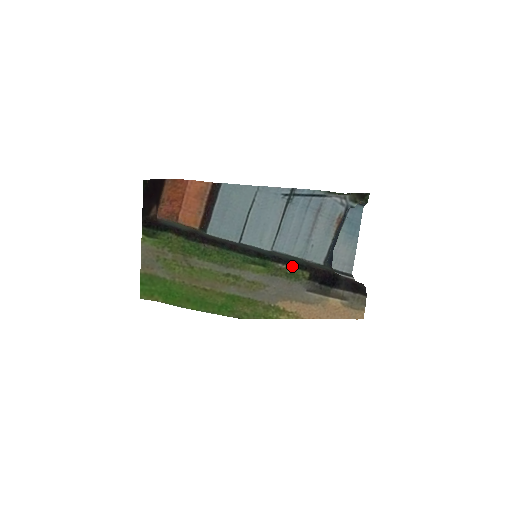
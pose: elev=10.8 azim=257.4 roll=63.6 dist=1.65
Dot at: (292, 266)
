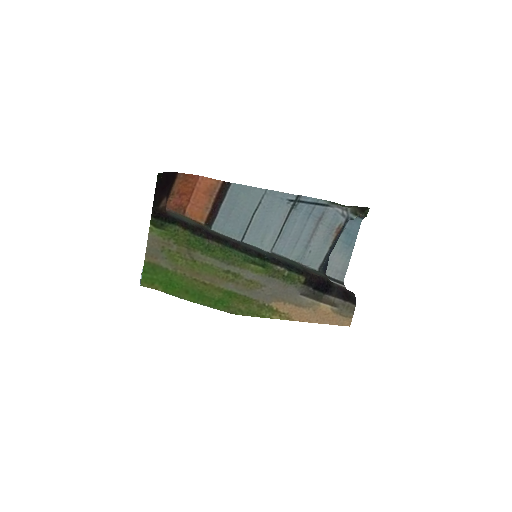
Dot at: (289, 269)
